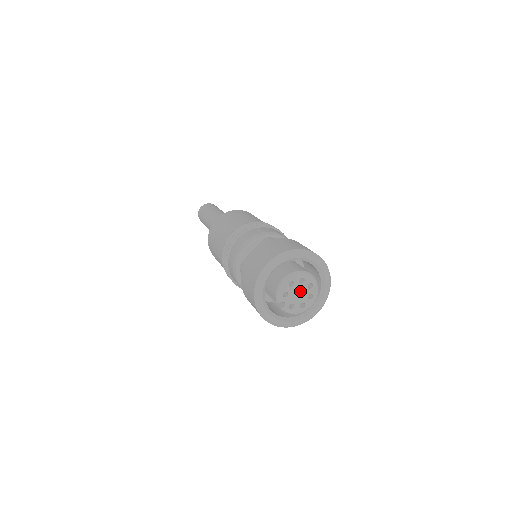
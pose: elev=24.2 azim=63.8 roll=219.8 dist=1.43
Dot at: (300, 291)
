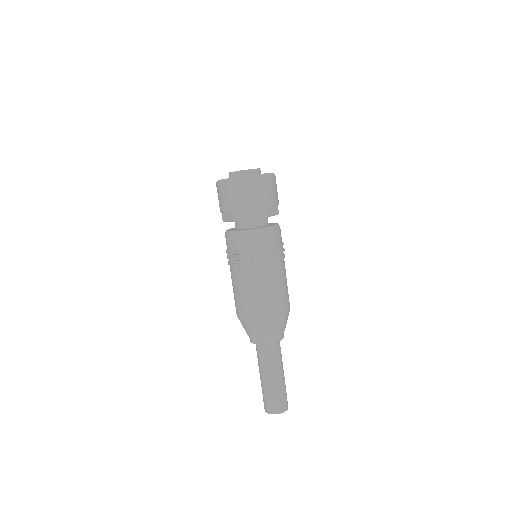
Dot at: occluded
